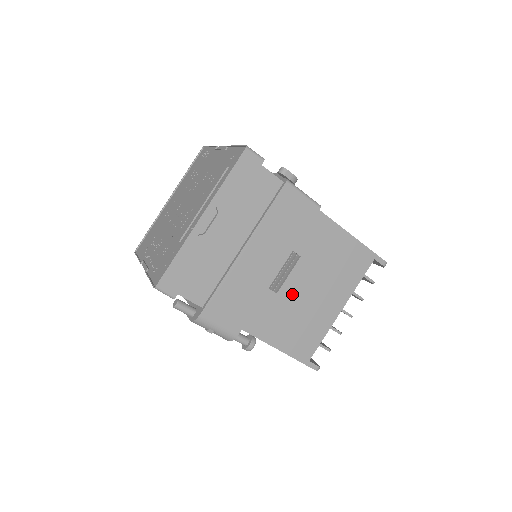
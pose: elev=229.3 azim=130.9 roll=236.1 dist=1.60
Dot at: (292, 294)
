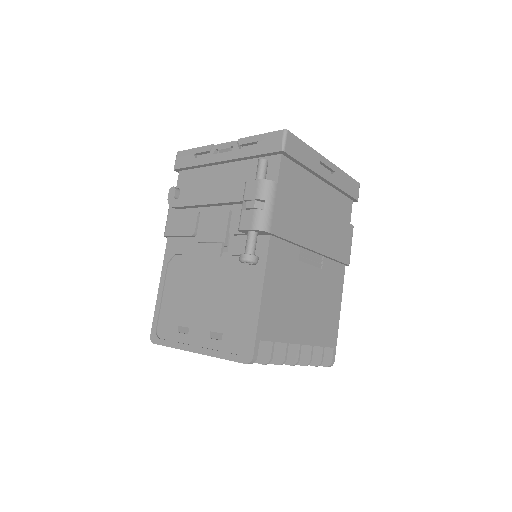
Dot at: (301, 278)
